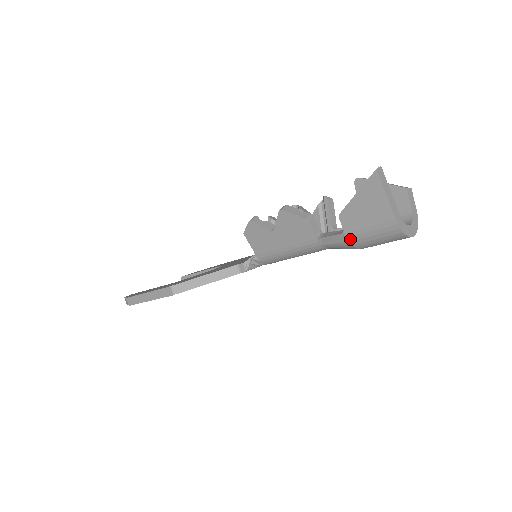
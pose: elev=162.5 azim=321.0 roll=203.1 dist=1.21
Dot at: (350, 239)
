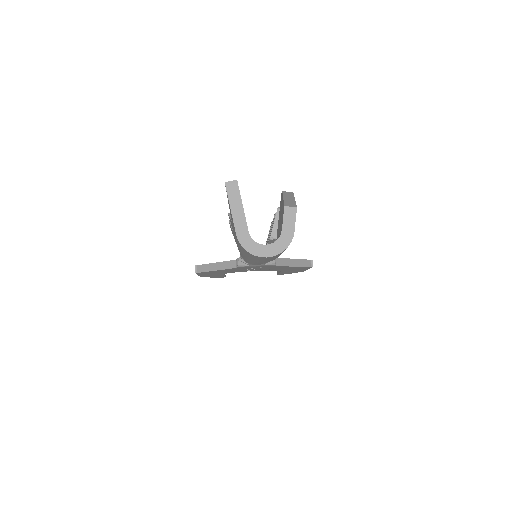
Dot at: (239, 249)
